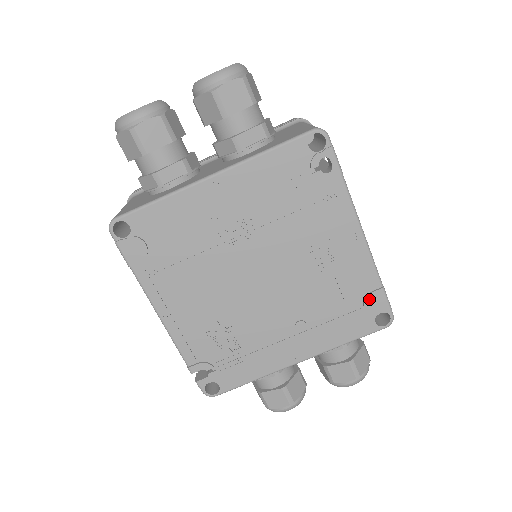
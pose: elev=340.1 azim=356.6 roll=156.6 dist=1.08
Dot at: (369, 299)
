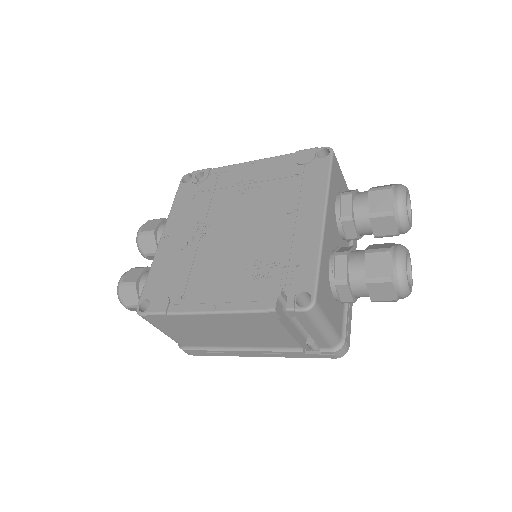
Dot at: (299, 160)
